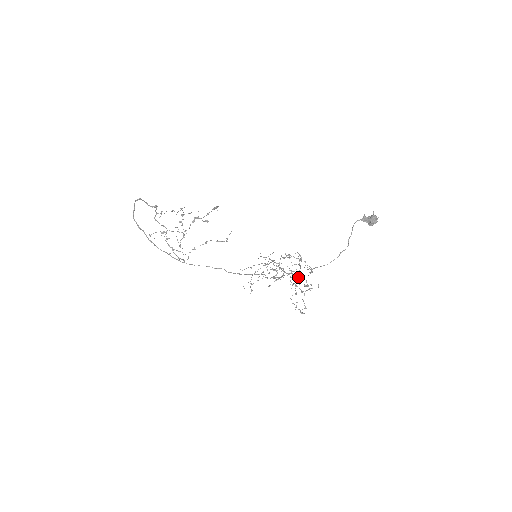
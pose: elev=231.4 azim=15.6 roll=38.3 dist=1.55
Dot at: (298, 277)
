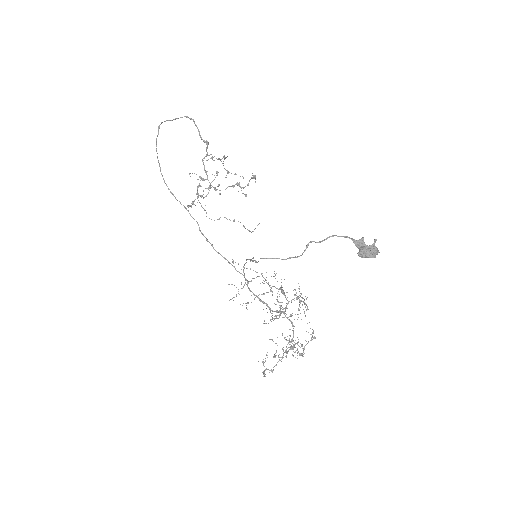
Dot at: occluded
